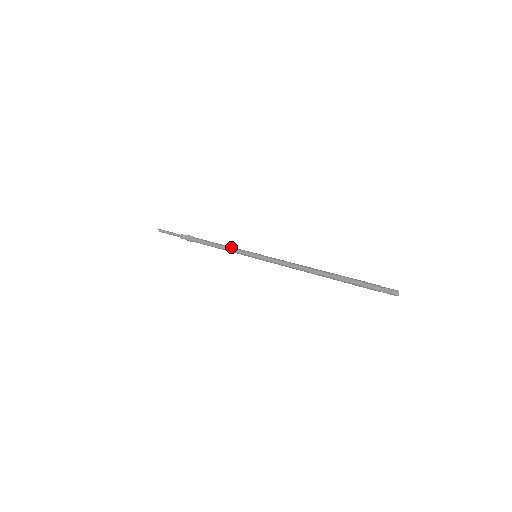
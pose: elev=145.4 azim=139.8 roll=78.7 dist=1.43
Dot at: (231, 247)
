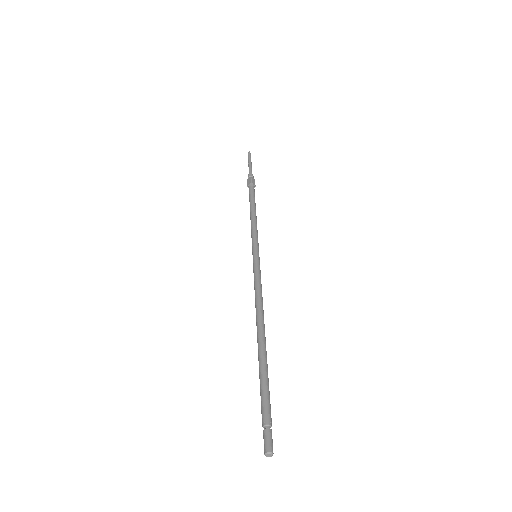
Dot at: (254, 225)
